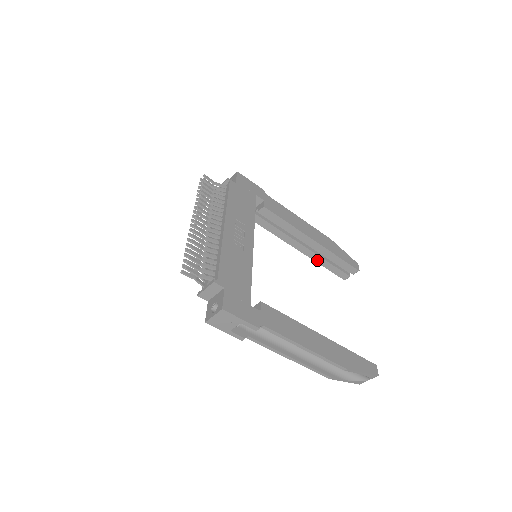
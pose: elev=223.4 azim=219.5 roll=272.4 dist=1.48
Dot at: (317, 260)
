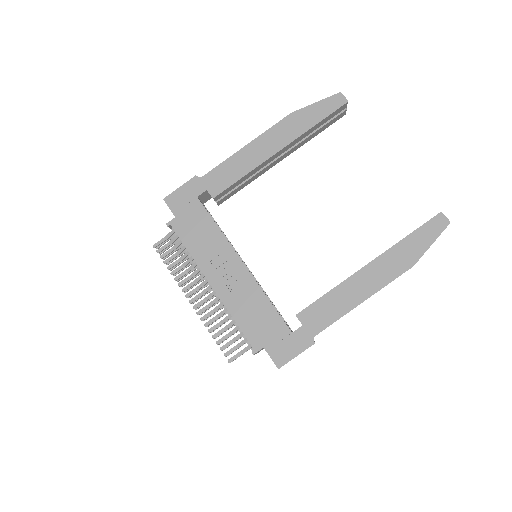
Dot at: (303, 144)
